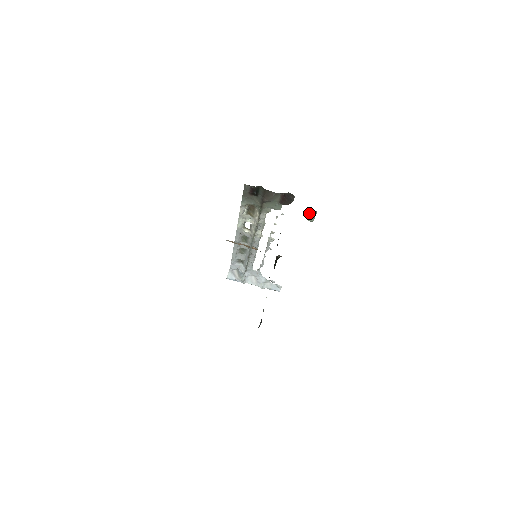
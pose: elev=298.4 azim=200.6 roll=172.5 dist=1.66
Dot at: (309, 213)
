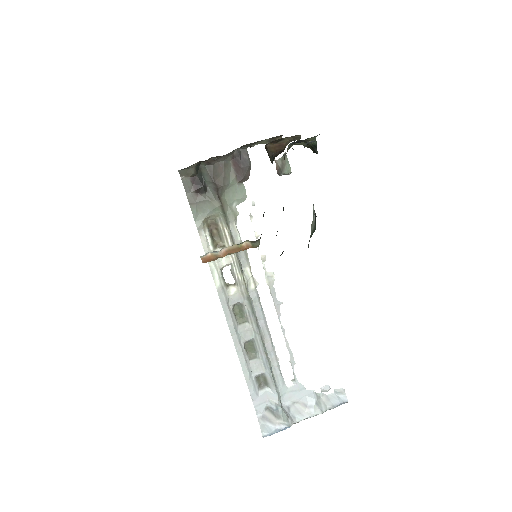
Dot at: (279, 165)
